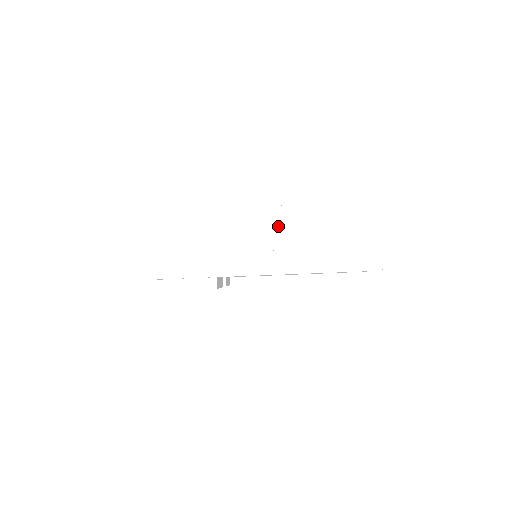
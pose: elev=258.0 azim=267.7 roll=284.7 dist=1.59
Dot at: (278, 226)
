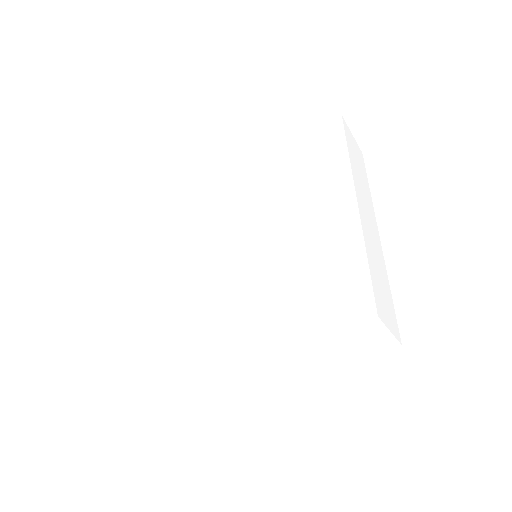
Dot at: (280, 344)
